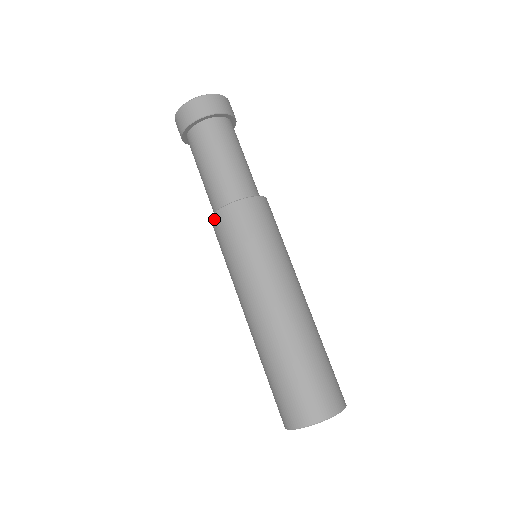
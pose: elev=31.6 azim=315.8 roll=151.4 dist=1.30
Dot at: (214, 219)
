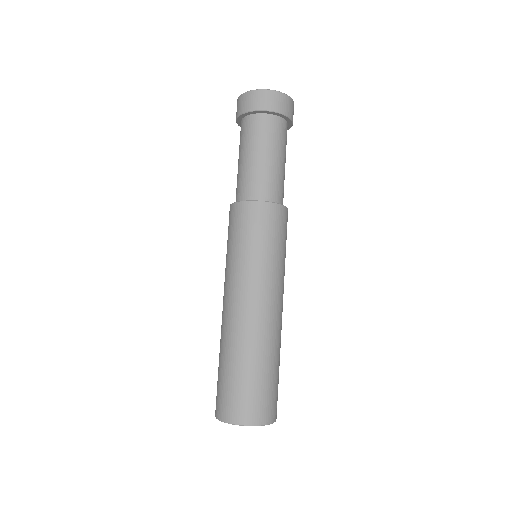
Dot at: (231, 209)
